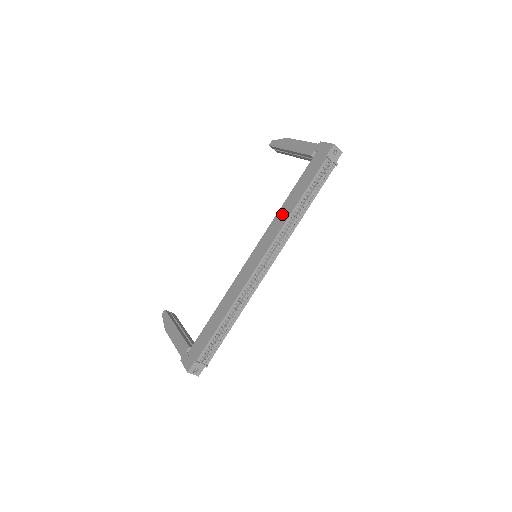
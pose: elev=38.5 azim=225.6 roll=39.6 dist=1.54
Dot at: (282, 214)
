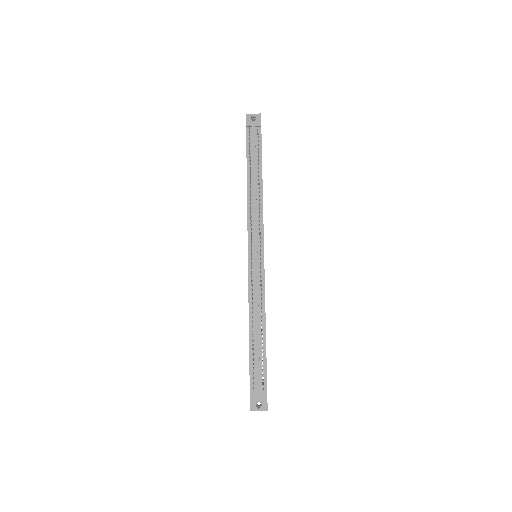
Dot at: occluded
